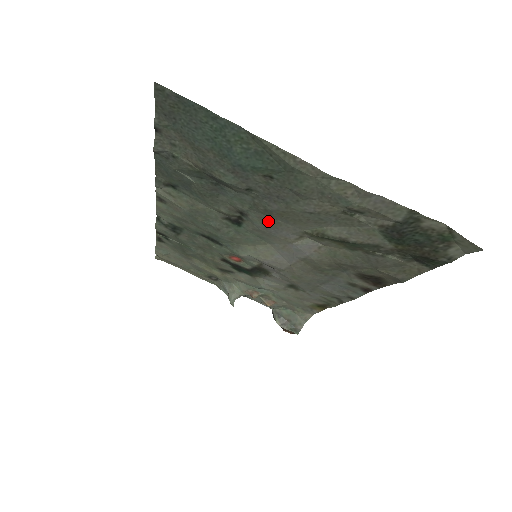
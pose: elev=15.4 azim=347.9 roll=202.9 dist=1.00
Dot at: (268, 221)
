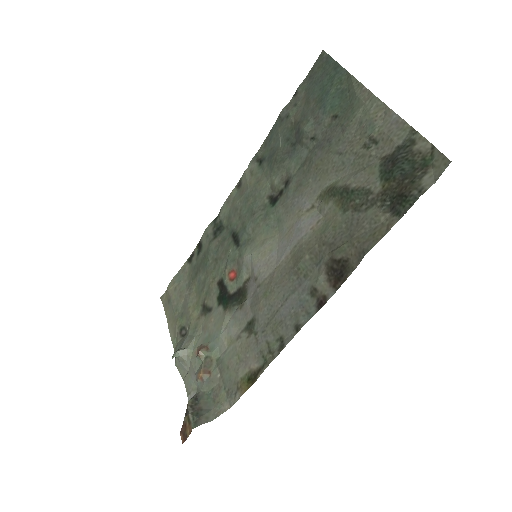
Dot at: (301, 184)
